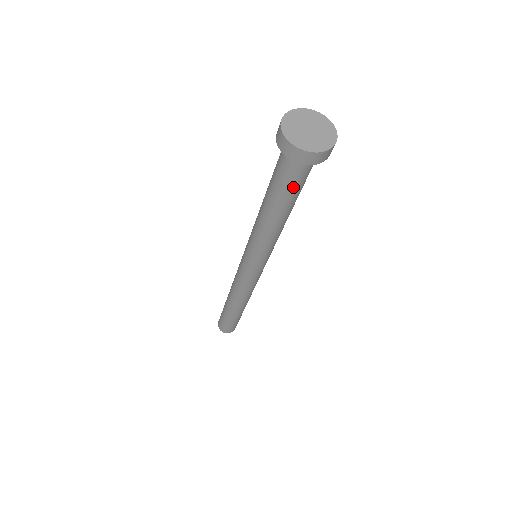
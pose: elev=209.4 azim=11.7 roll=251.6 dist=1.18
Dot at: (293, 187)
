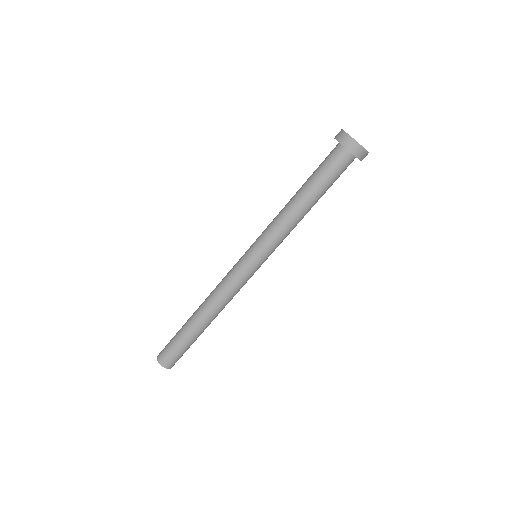
Dot at: (328, 175)
